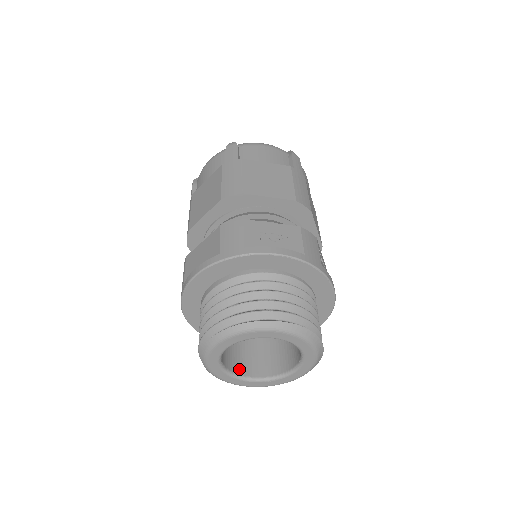
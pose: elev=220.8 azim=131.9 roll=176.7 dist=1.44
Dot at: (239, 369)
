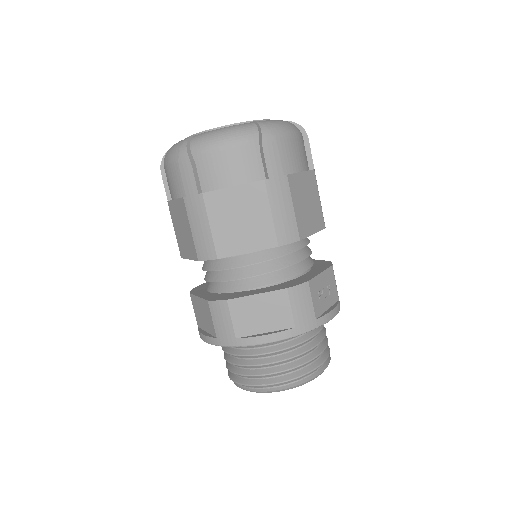
Dot at: occluded
